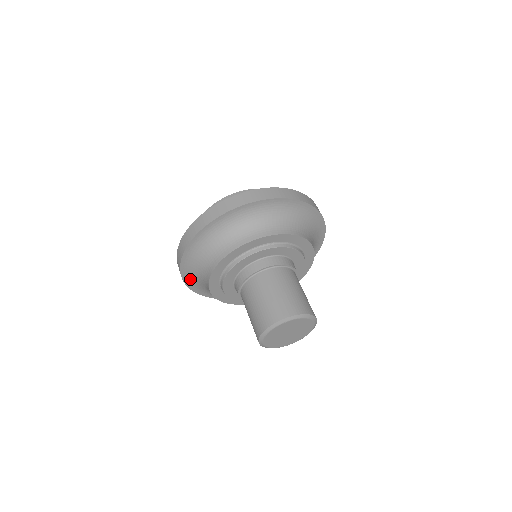
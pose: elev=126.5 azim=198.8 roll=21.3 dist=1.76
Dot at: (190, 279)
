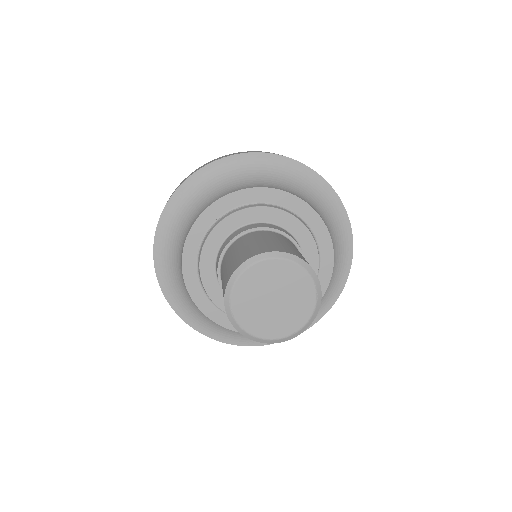
Dot at: (185, 311)
